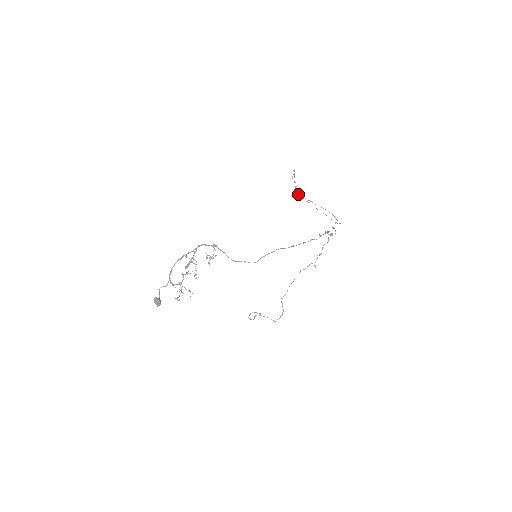
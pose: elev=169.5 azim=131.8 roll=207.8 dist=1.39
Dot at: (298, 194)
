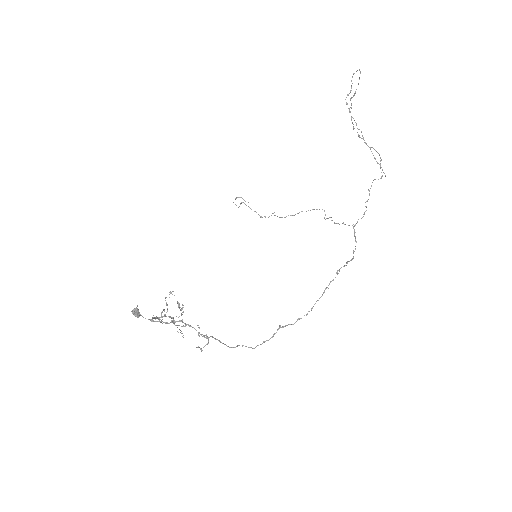
Dot at: occluded
